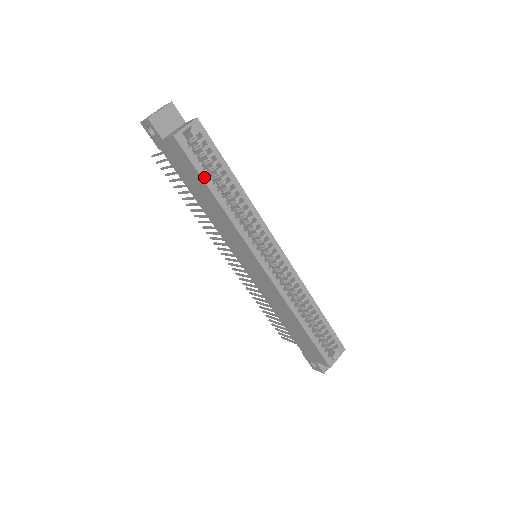
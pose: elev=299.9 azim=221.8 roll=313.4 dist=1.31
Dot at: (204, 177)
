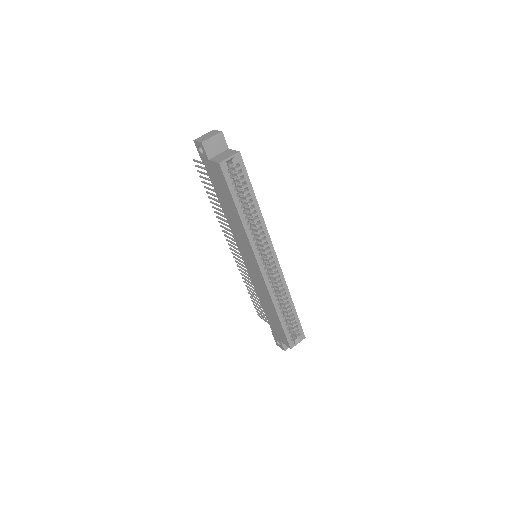
Dot at: (234, 197)
